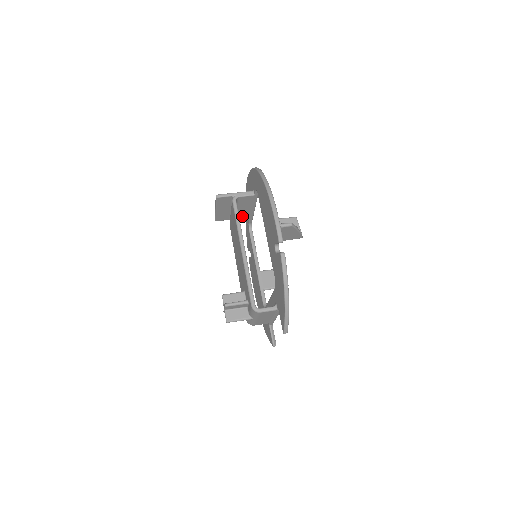
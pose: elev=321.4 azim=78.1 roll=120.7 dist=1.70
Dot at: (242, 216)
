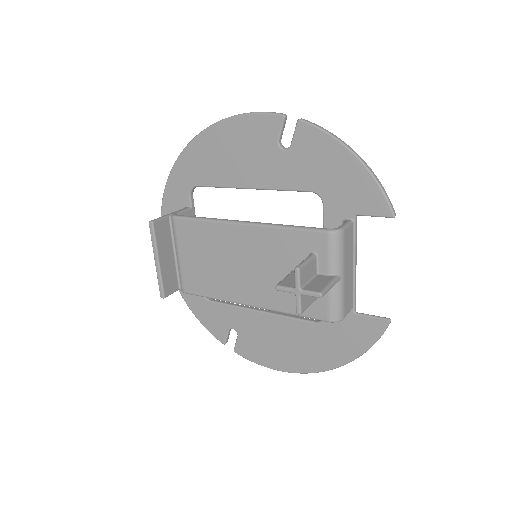
Dot at: occluded
